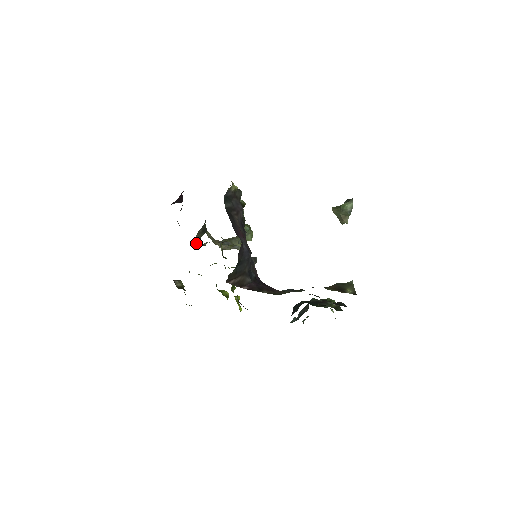
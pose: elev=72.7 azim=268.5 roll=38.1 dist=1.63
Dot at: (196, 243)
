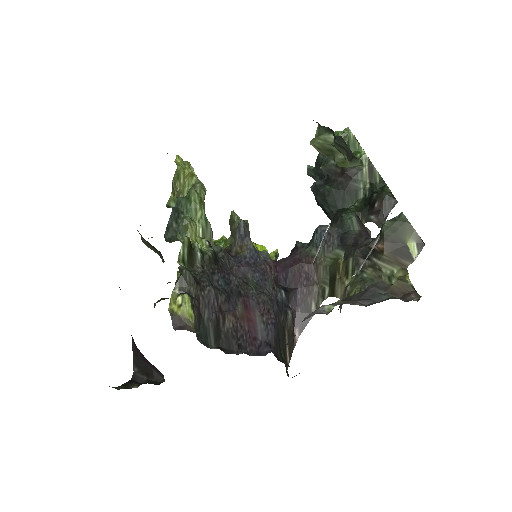
Dot at: occluded
